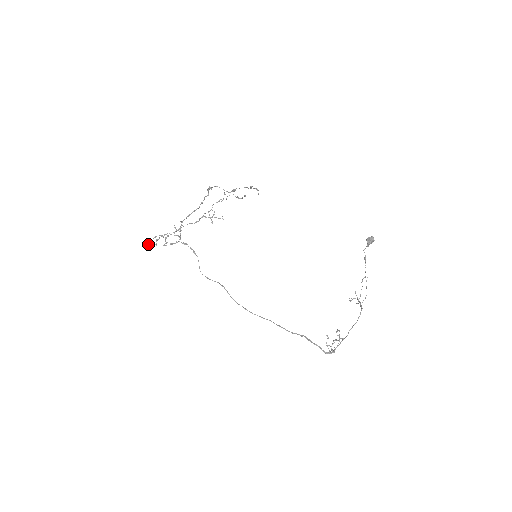
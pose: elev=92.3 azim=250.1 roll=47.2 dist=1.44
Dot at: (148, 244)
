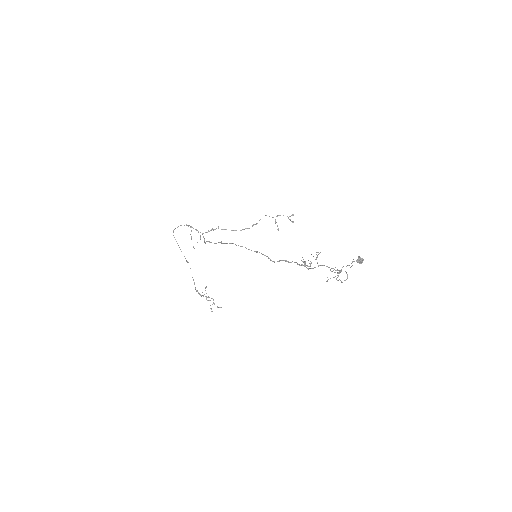
Dot at: occluded
